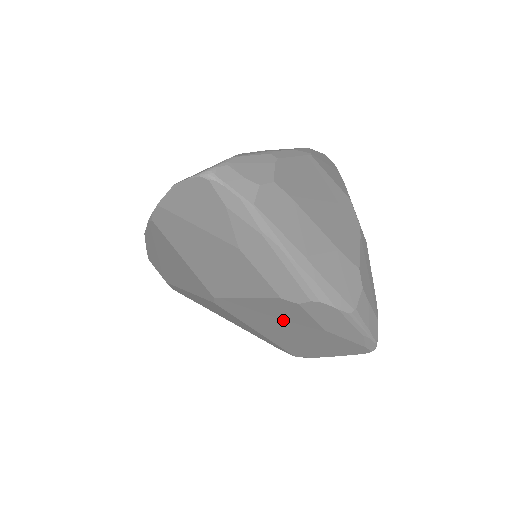
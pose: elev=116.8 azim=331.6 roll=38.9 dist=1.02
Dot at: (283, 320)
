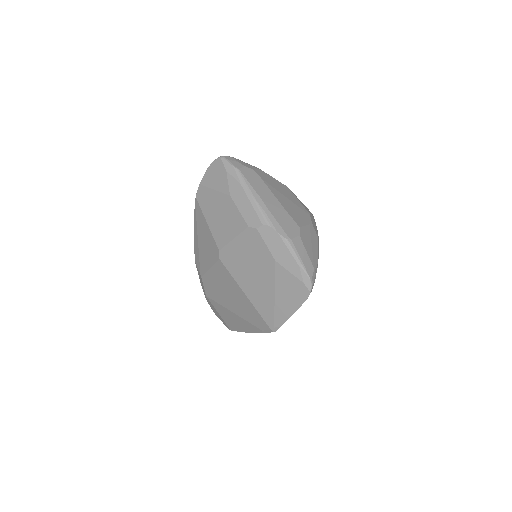
Dot at: (254, 261)
